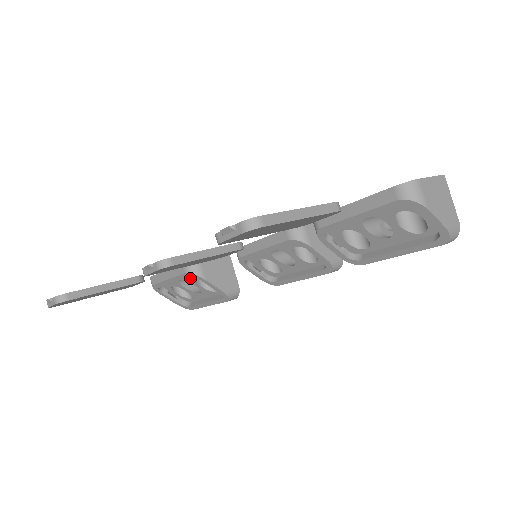
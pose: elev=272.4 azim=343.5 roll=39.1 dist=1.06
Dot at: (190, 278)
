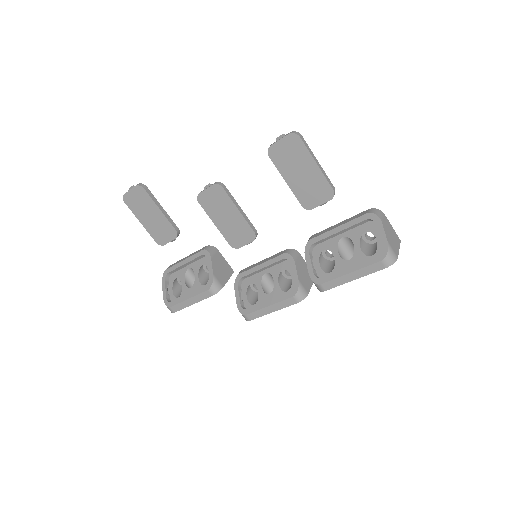
Dot at: (198, 266)
